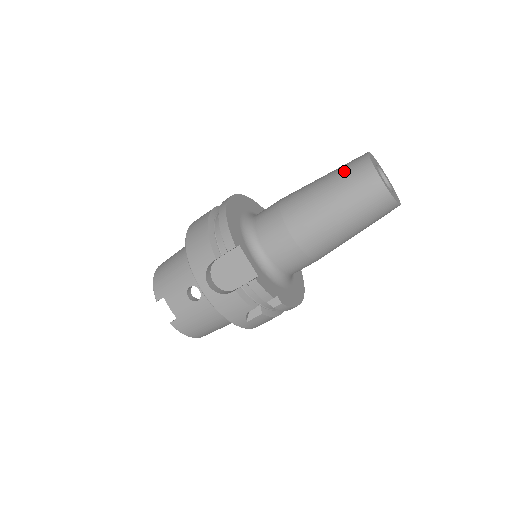
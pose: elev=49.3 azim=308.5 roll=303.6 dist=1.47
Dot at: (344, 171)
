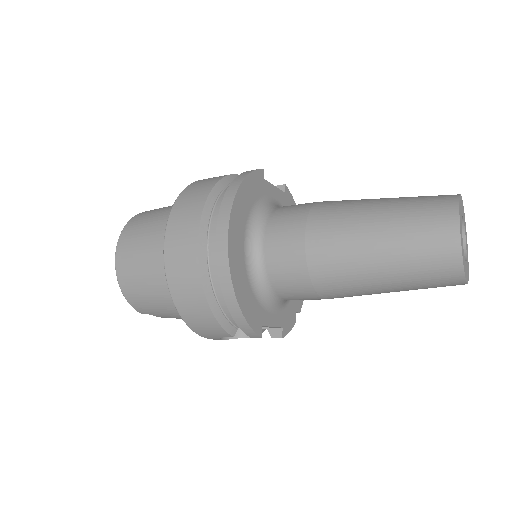
Dot at: (417, 264)
